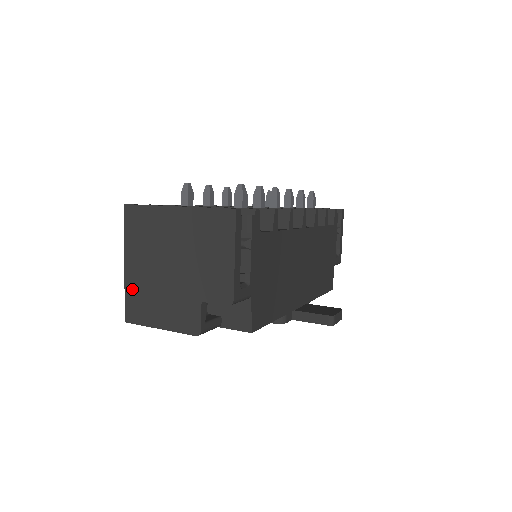
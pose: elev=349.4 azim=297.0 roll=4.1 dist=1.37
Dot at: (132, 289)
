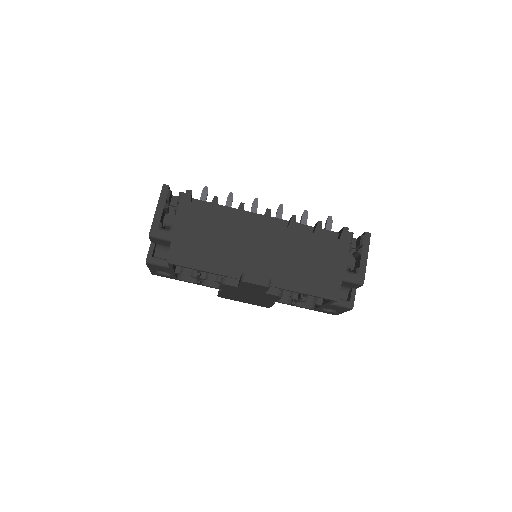
Dot at: occluded
